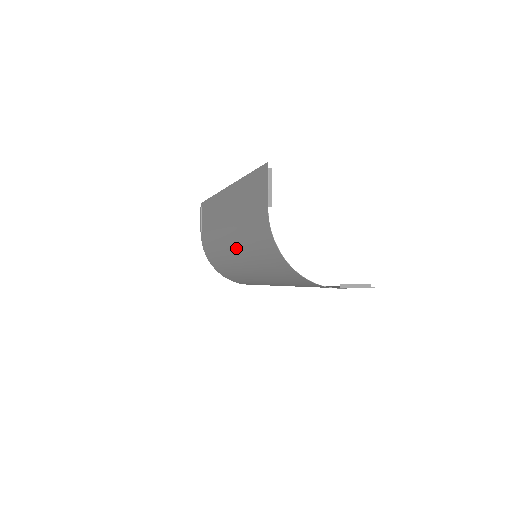
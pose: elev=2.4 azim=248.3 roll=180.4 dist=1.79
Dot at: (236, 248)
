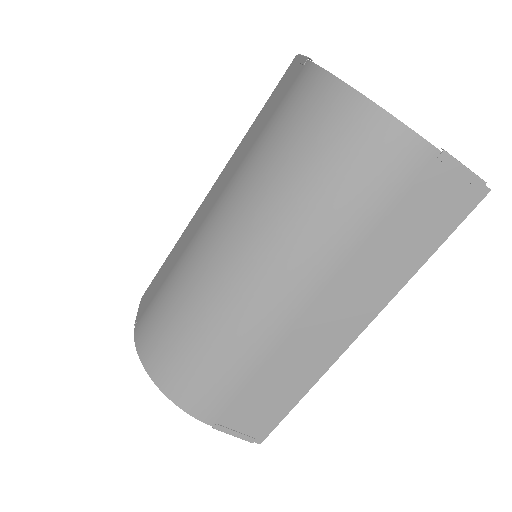
Dot at: (229, 214)
